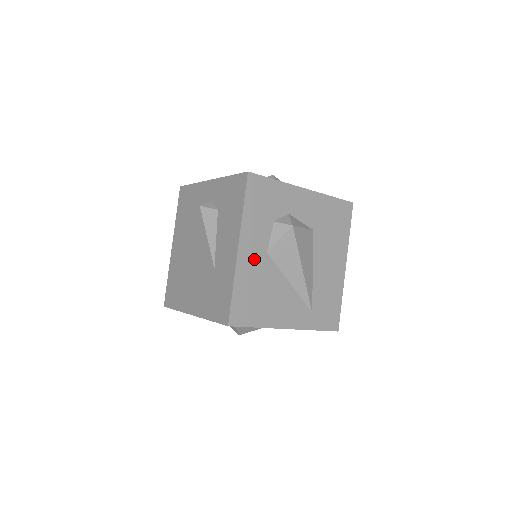
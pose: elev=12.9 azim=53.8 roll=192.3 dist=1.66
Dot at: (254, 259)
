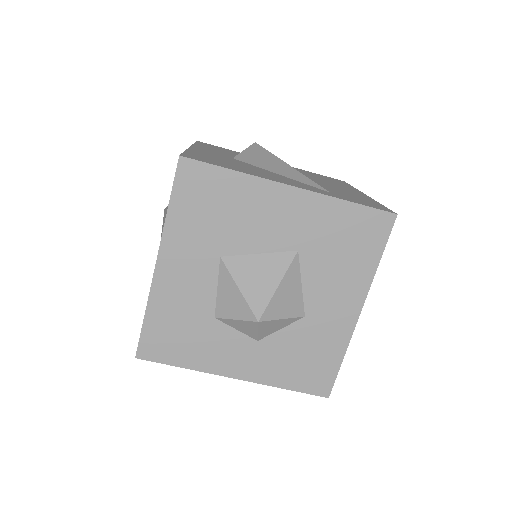
Dot at: occluded
